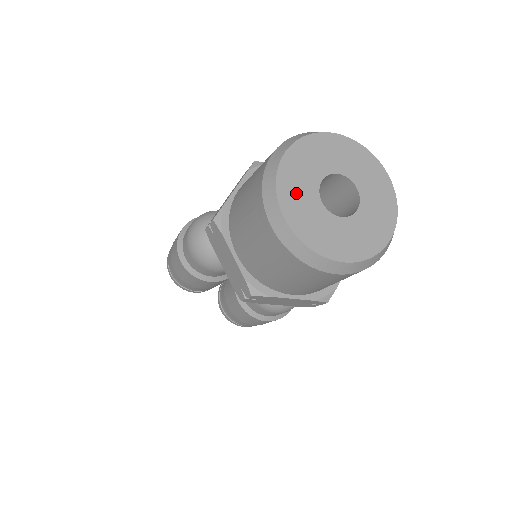
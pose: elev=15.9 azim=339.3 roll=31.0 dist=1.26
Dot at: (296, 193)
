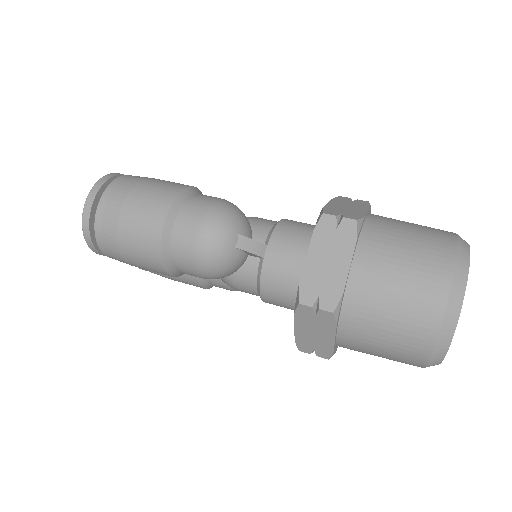
Dot at: occluded
